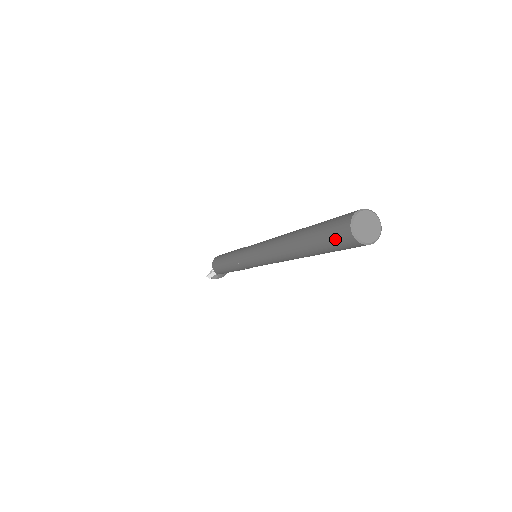
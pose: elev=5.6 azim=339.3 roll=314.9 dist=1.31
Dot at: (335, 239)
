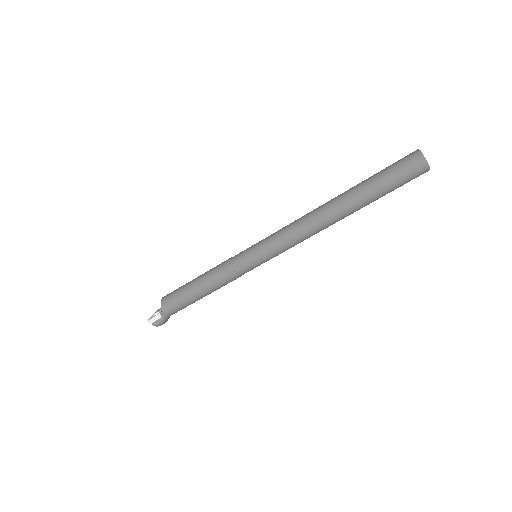
Dot at: (403, 170)
